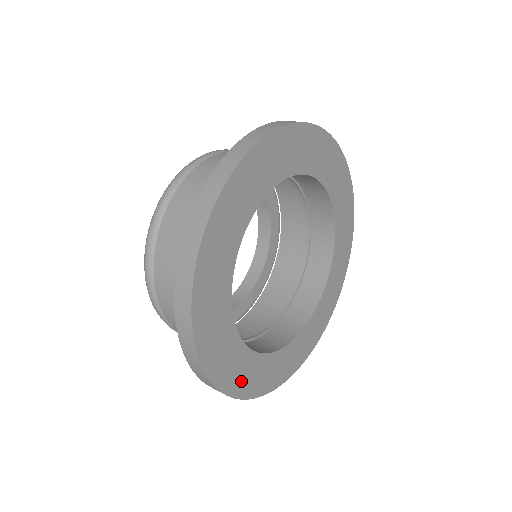
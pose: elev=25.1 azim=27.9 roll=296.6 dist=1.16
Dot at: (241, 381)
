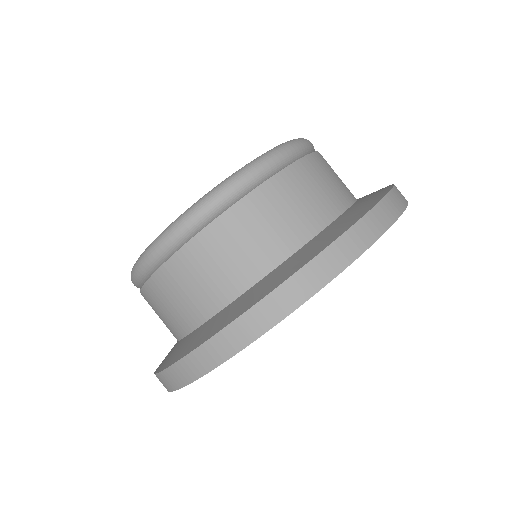
Dot at: occluded
